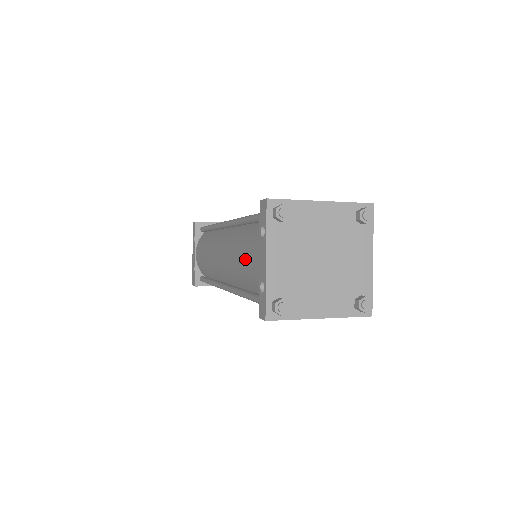
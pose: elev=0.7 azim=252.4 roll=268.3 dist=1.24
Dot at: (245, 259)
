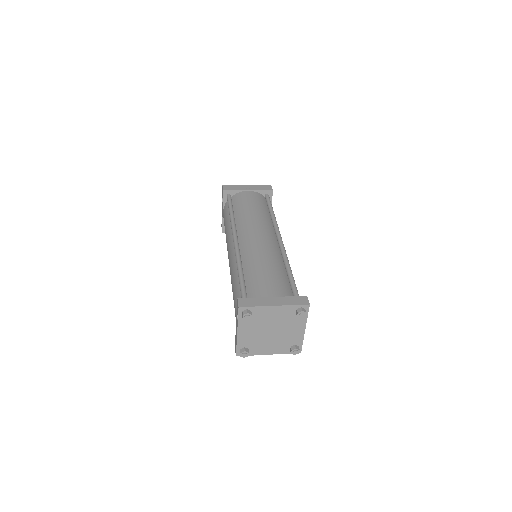
Dot at: (234, 304)
